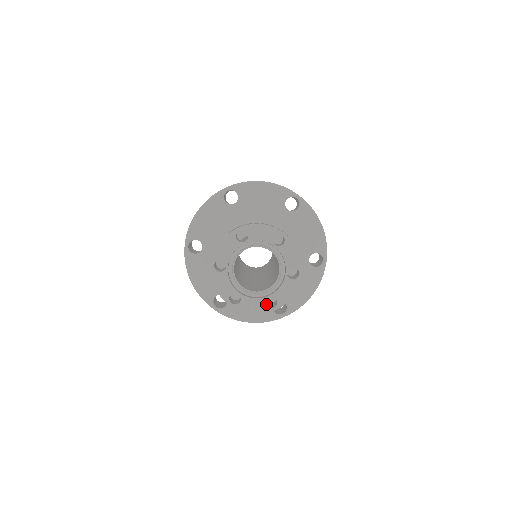
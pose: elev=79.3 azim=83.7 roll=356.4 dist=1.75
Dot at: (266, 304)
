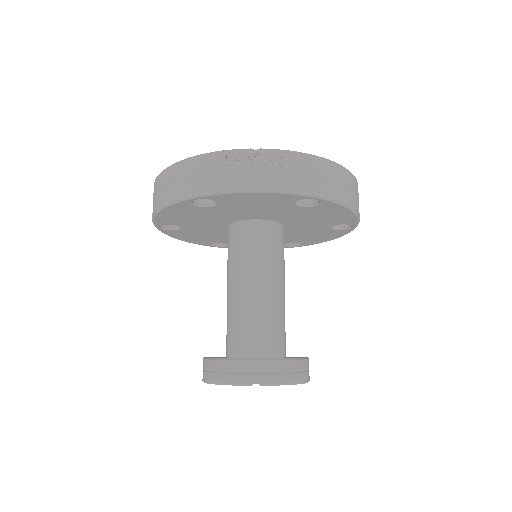
Dot at: occluded
